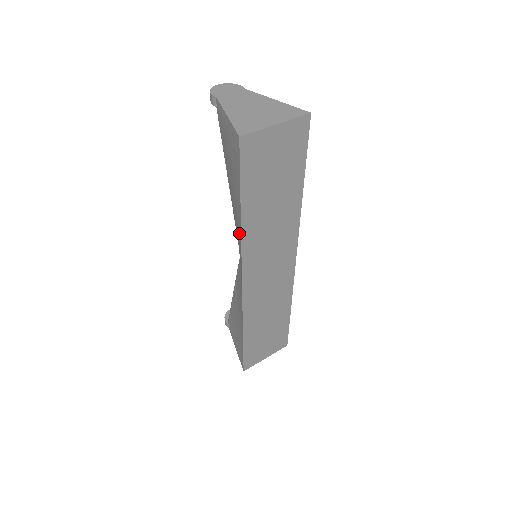
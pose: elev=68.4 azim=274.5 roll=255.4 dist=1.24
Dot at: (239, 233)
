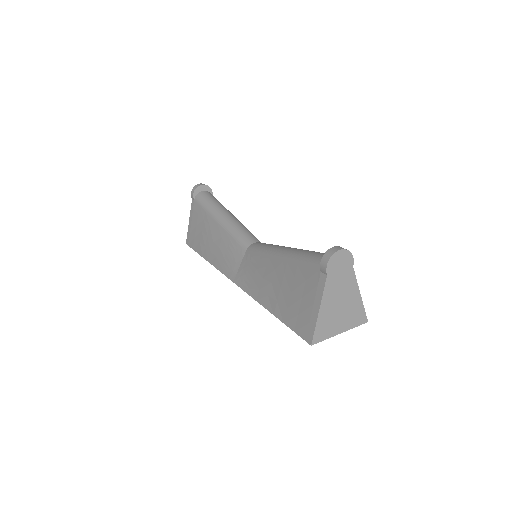
Dot at: (259, 294)
